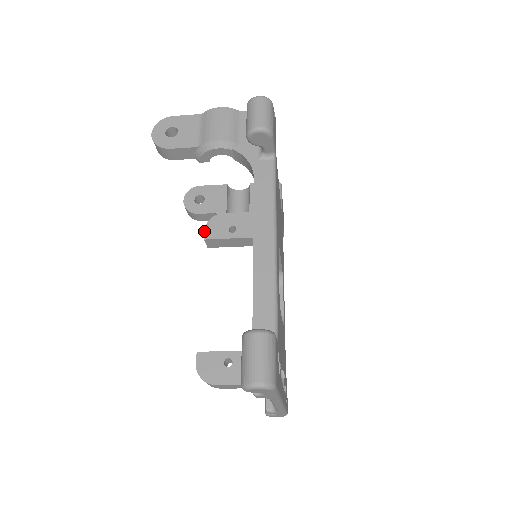
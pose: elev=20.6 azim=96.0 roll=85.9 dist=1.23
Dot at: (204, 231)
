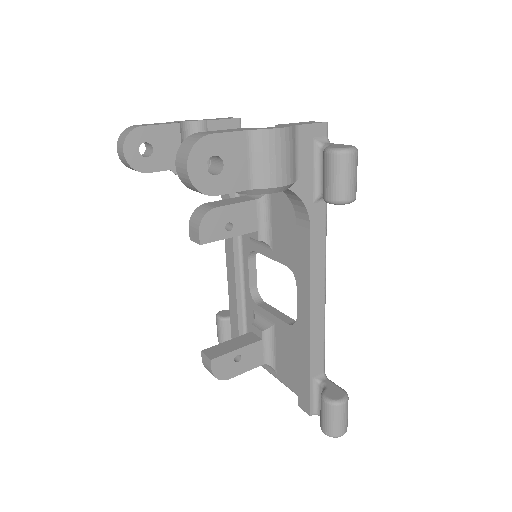
Dot at: (199, 234)
